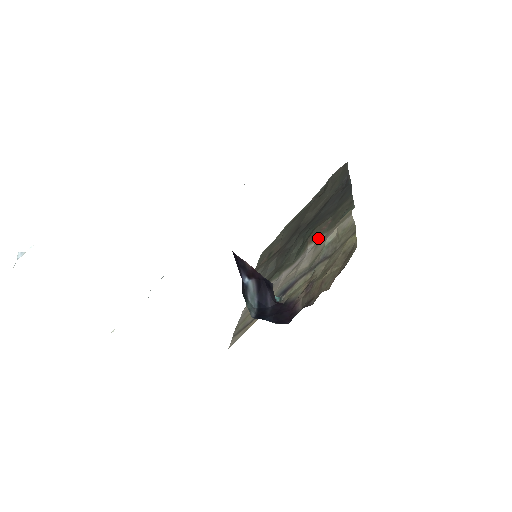
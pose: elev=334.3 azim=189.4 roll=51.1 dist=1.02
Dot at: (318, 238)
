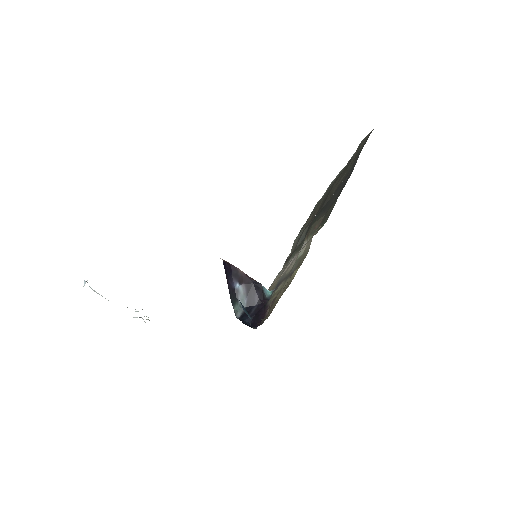
Dot at: (309, 237)
